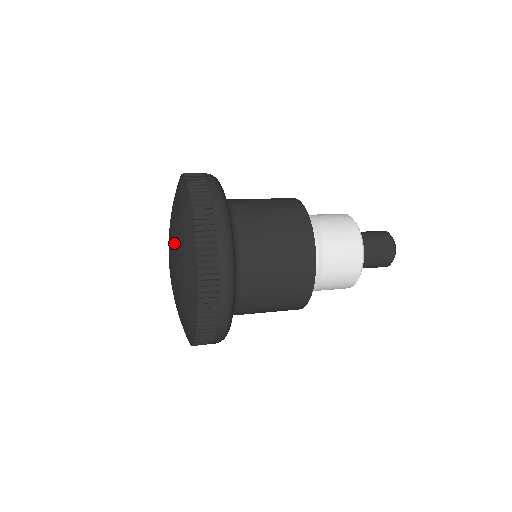
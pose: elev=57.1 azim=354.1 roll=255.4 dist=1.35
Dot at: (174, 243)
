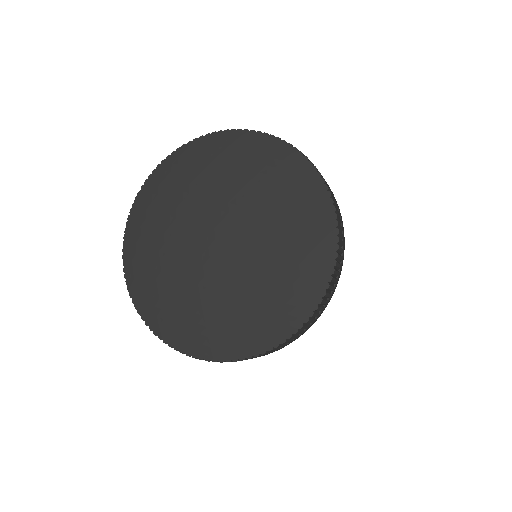
Dot at: (250, 201)
